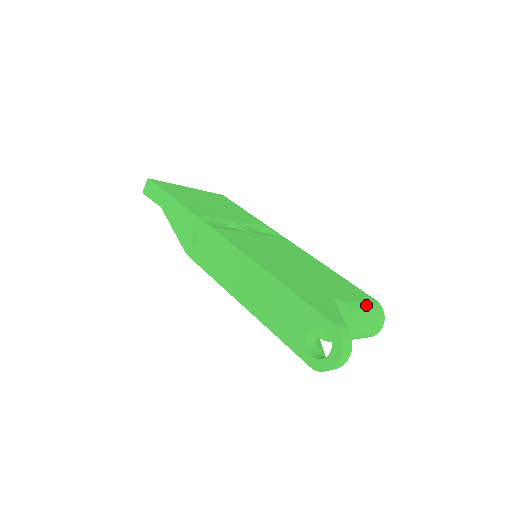
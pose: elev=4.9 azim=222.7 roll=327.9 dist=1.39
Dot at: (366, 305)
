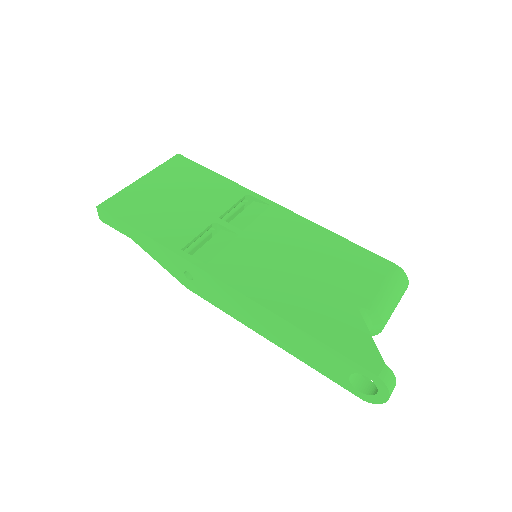
Dot at: (389, 287)
